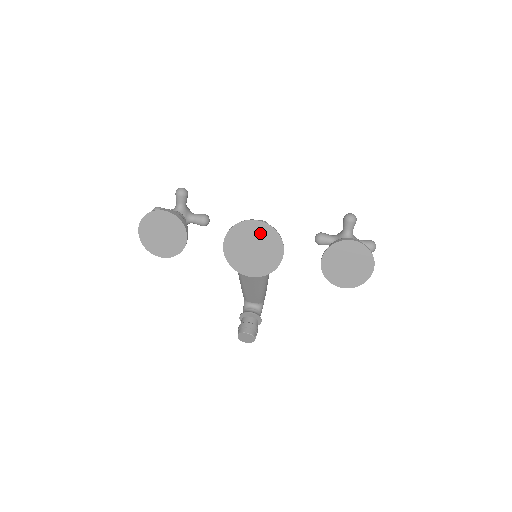
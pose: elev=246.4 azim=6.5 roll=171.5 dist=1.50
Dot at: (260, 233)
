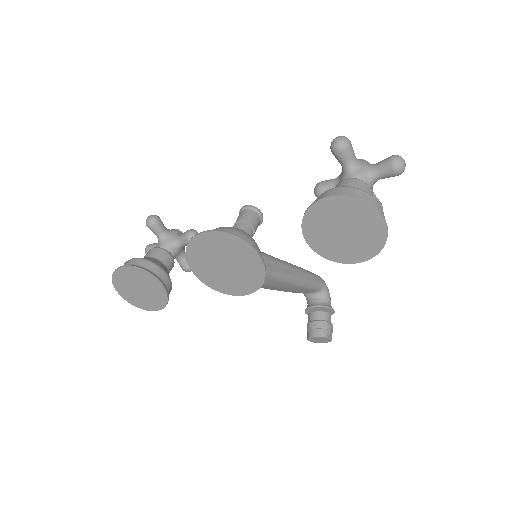
Dot at: (216, 245)
